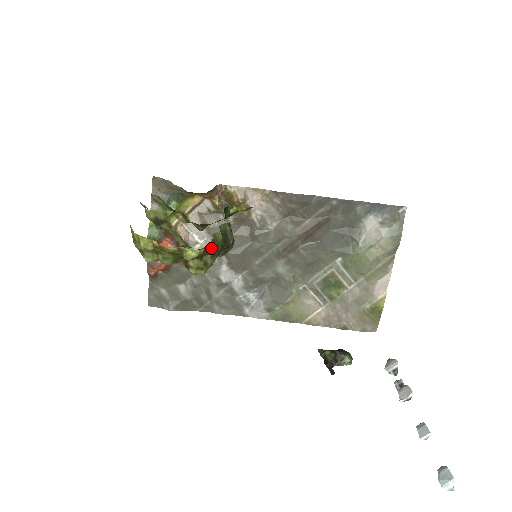
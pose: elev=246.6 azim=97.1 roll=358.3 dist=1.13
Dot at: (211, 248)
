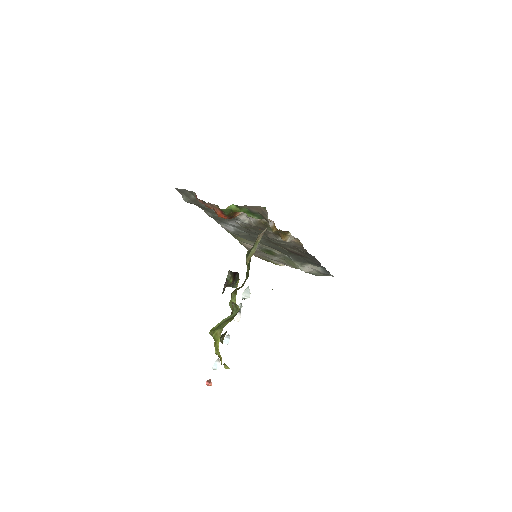
Dot at: occluded
